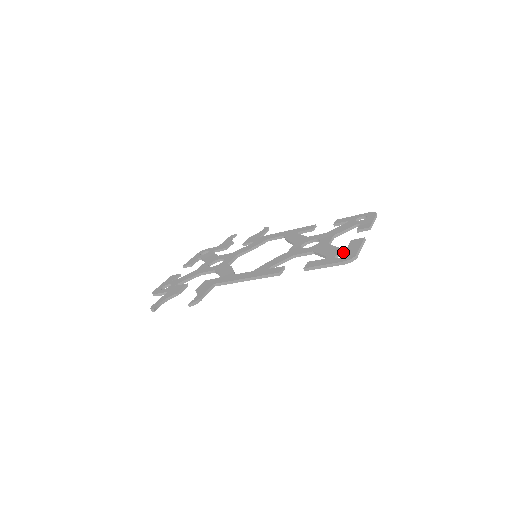
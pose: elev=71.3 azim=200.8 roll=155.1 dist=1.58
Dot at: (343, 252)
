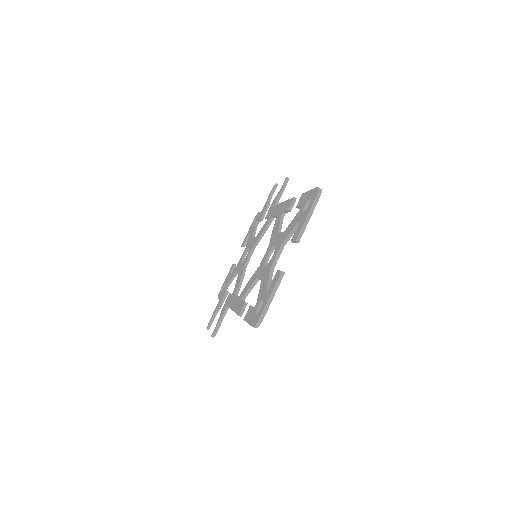
Dot at: (262, 301)
